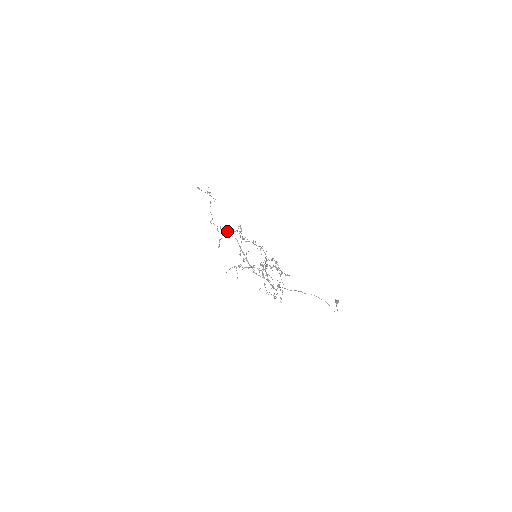
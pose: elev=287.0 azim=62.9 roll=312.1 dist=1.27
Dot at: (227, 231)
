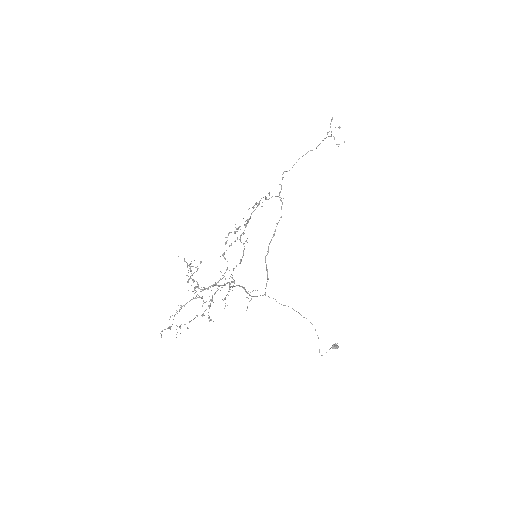
Dot at: (280, 199)
